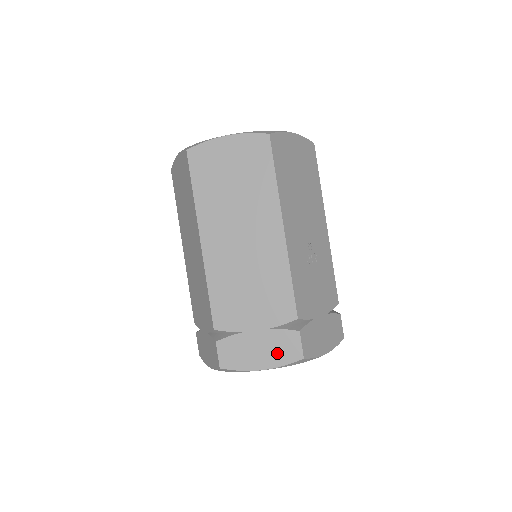
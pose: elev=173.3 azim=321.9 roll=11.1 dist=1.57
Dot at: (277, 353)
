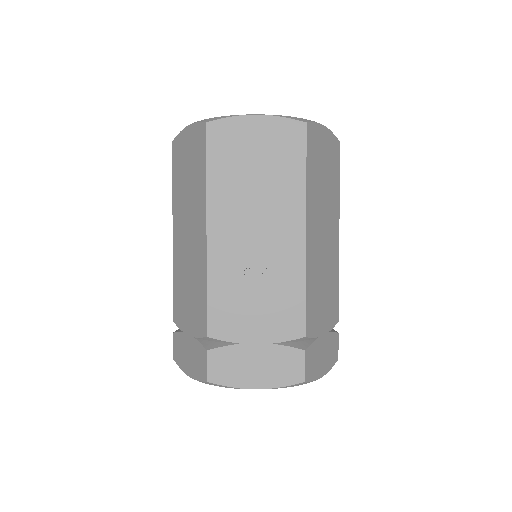
Dot at: (195, 365)
